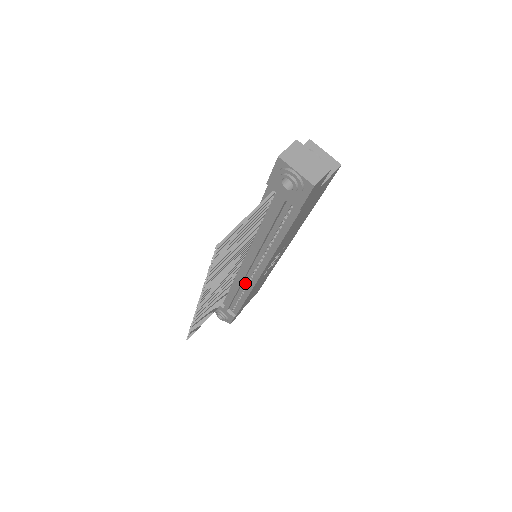
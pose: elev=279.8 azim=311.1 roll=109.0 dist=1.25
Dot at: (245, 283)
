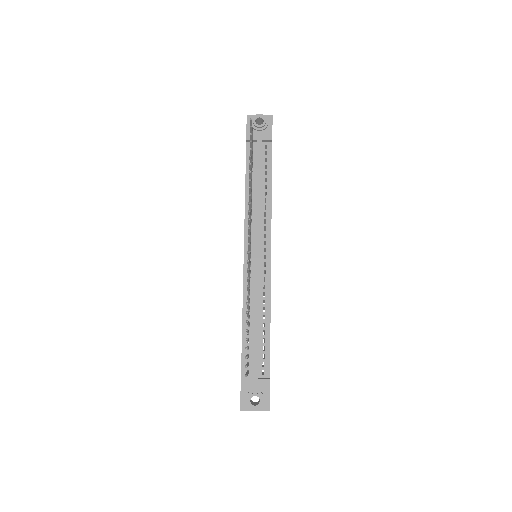
Dot at: (261, 287)
